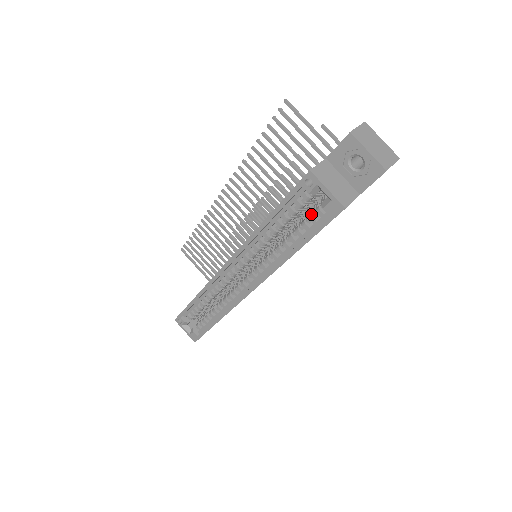
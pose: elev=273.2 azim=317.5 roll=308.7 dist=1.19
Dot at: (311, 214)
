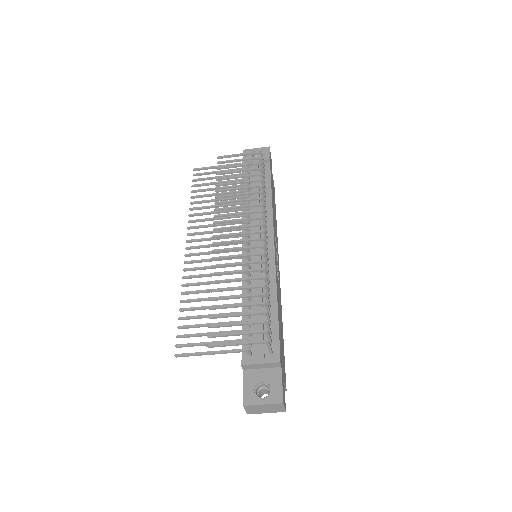
Dot at: occluded
